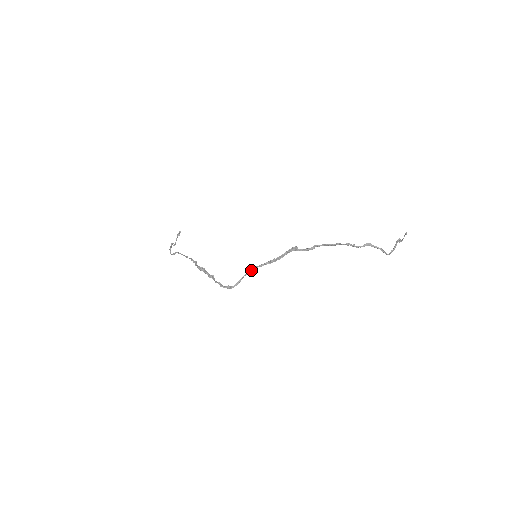
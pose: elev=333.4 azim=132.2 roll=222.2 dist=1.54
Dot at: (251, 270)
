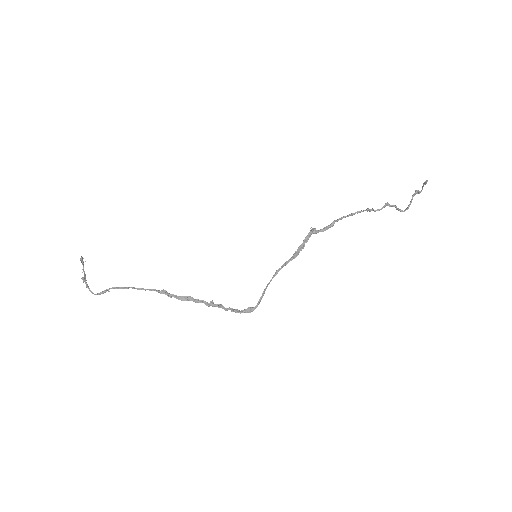
Dot at: (274, 275)
